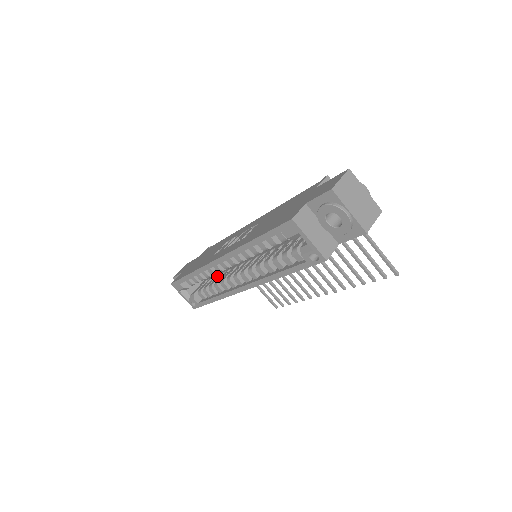
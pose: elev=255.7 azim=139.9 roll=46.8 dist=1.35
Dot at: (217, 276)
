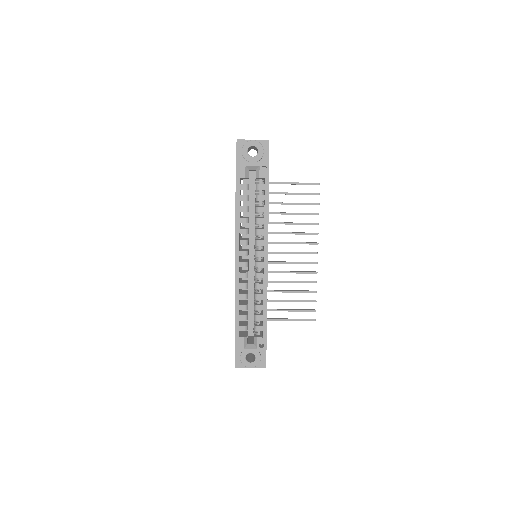
Dot at: occluded
